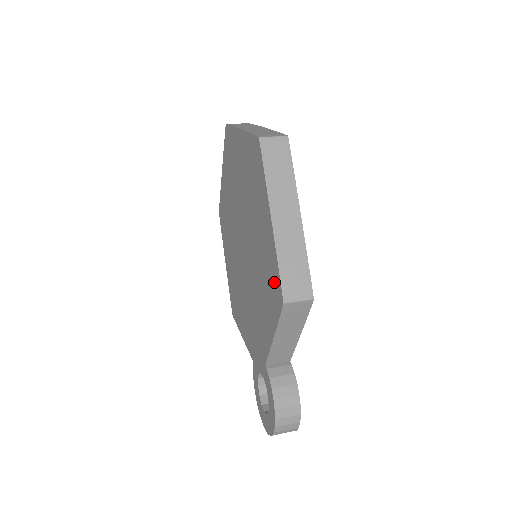
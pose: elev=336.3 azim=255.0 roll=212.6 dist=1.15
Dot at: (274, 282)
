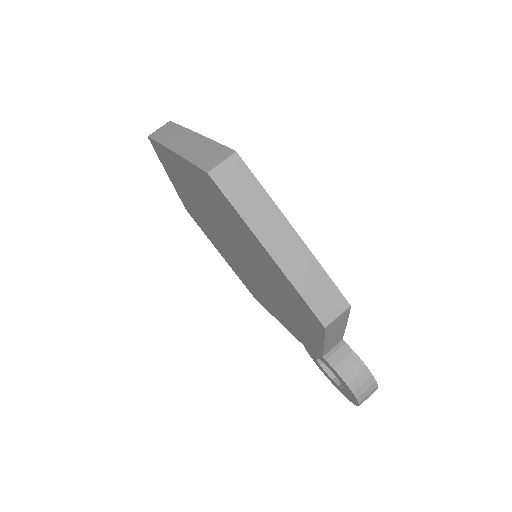
Dot at: (302, 306)
